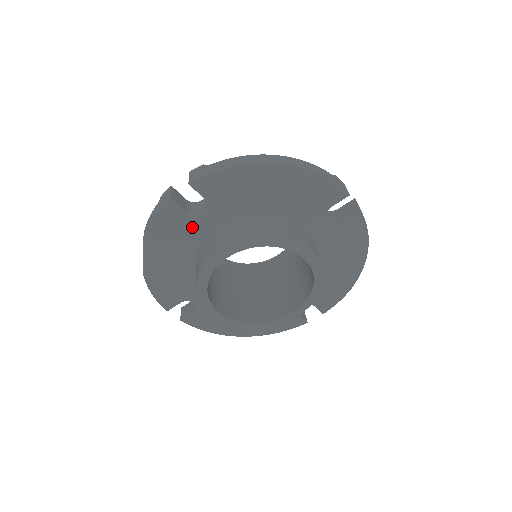
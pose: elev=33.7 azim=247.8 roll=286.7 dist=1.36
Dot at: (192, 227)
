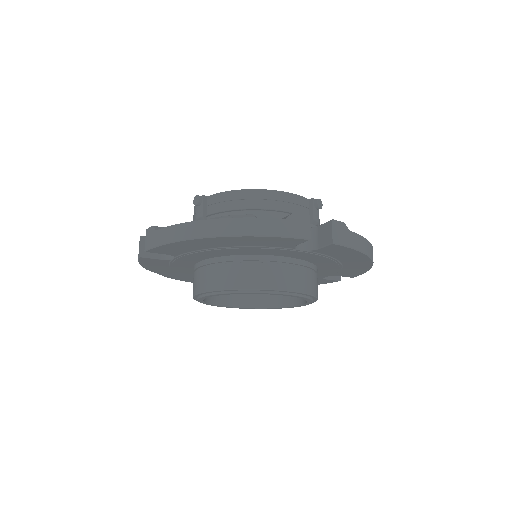
Dot at: (175, 264)
